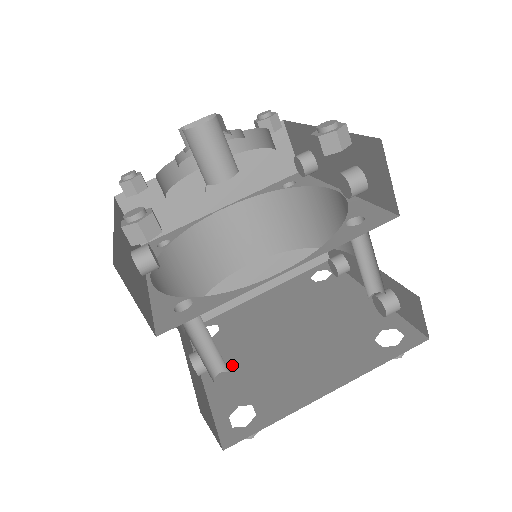
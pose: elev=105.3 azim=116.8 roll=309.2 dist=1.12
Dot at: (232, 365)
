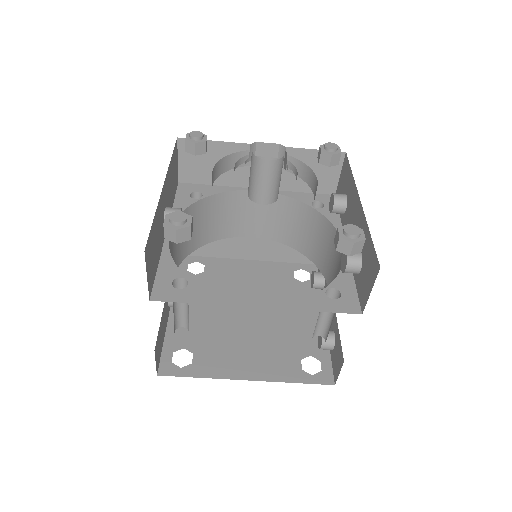
Dot at: (197, 311)
